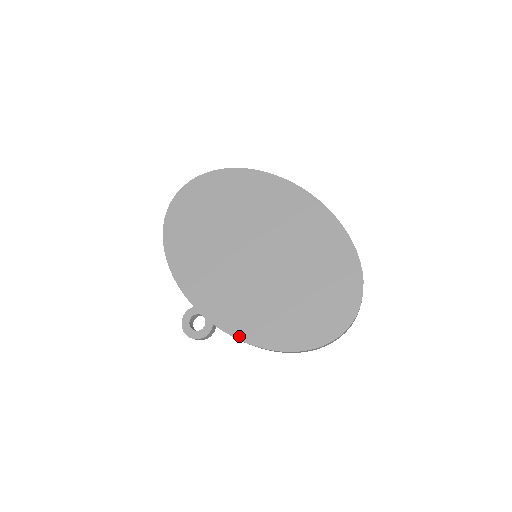
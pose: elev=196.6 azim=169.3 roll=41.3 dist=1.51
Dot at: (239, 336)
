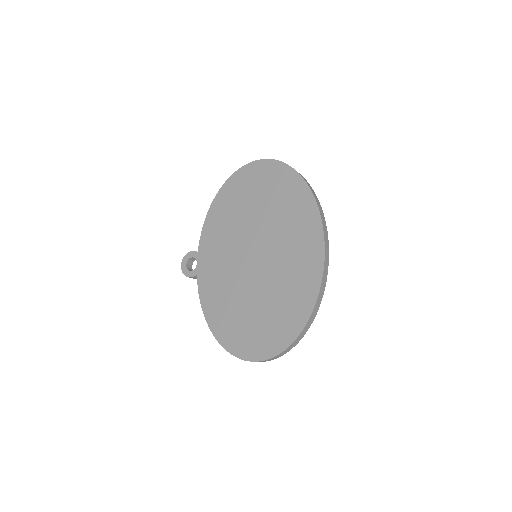
Dot at: (201, 297)
